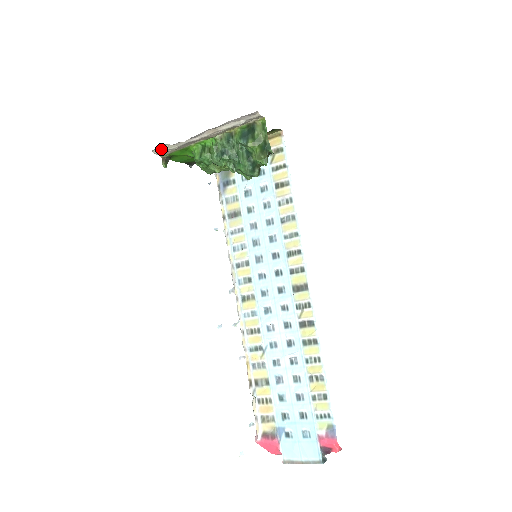
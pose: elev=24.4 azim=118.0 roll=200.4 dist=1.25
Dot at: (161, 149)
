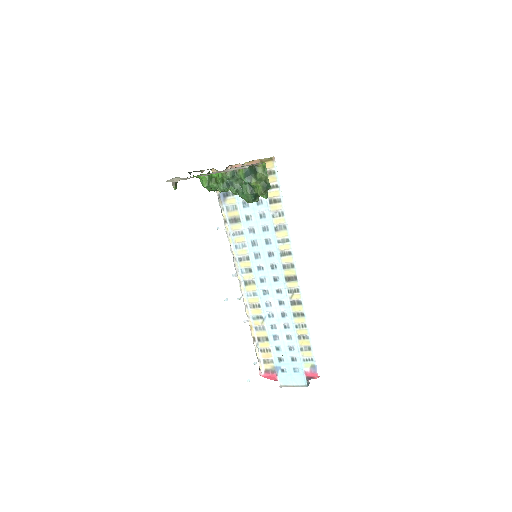
Dot at: (173, 180)
